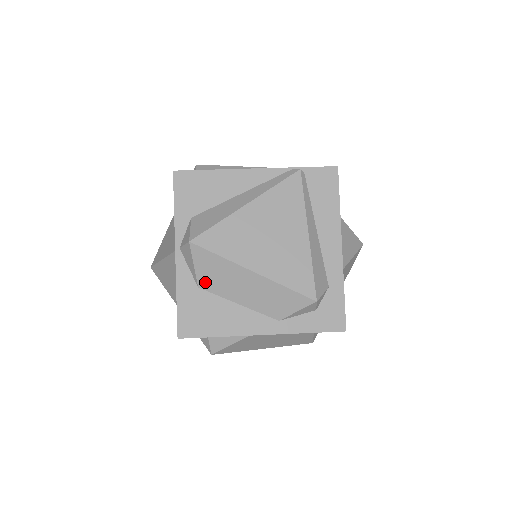
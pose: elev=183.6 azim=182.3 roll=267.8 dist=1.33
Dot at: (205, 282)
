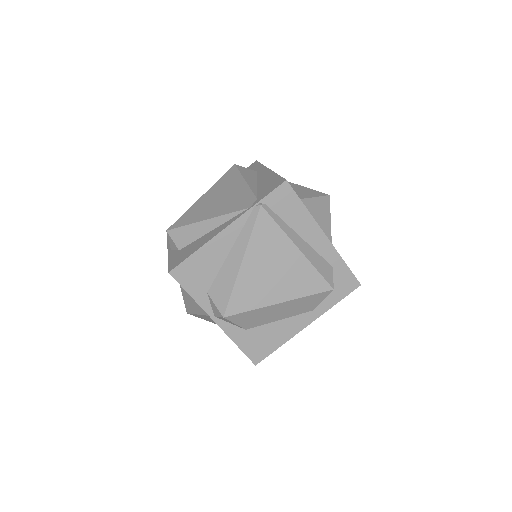
Dot at: (249, 325)
